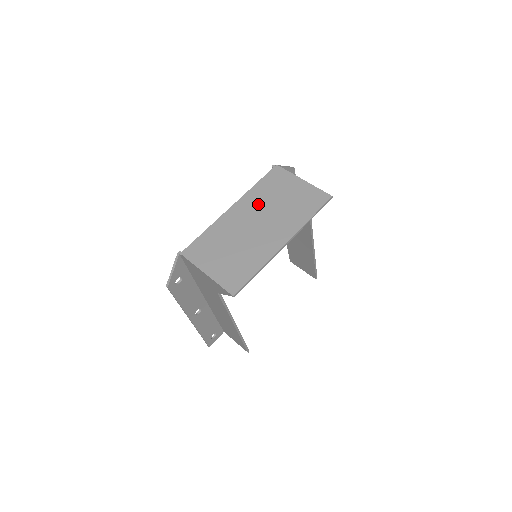
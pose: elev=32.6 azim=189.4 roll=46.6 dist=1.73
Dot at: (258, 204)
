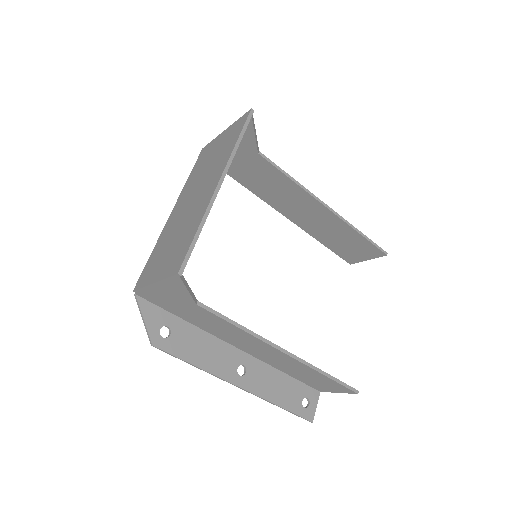
Dot at: (191, 186)
